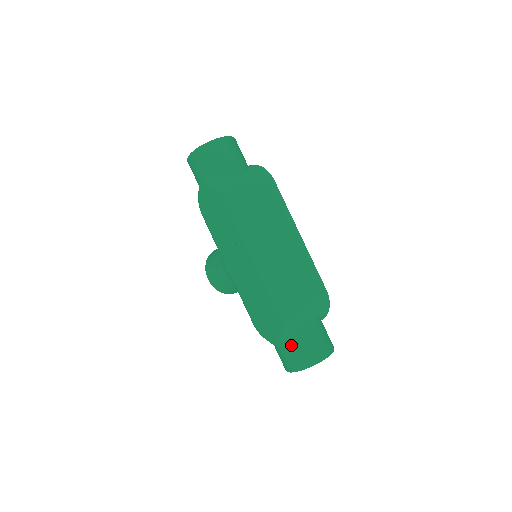
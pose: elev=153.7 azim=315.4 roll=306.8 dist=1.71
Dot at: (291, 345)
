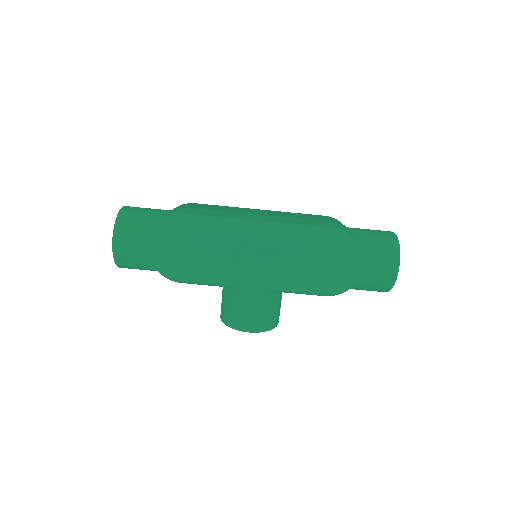
Dot at: (369, 254)
